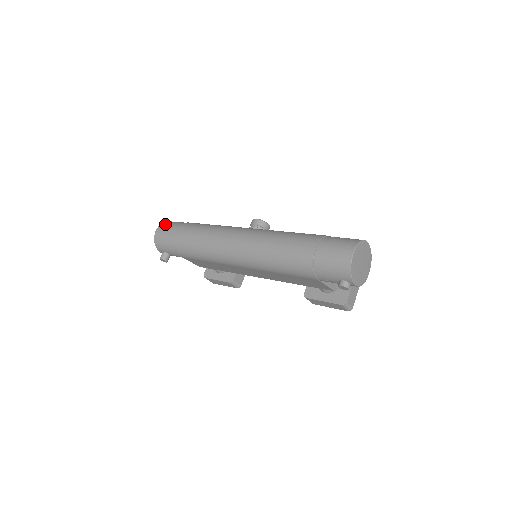
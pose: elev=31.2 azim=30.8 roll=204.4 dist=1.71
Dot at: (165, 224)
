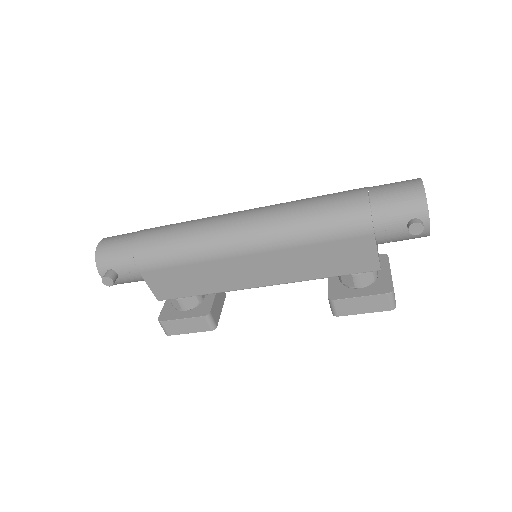
Dot at: (113, 236)
